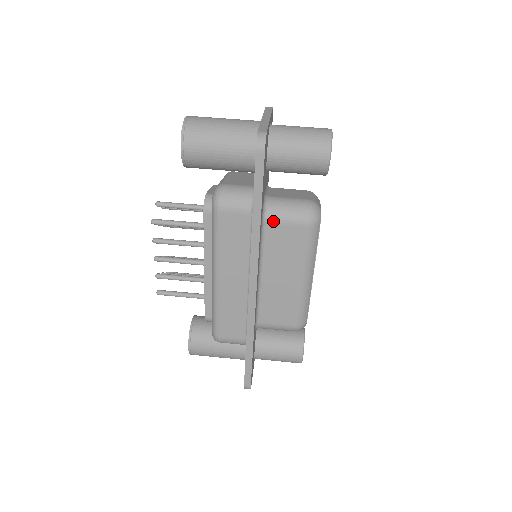
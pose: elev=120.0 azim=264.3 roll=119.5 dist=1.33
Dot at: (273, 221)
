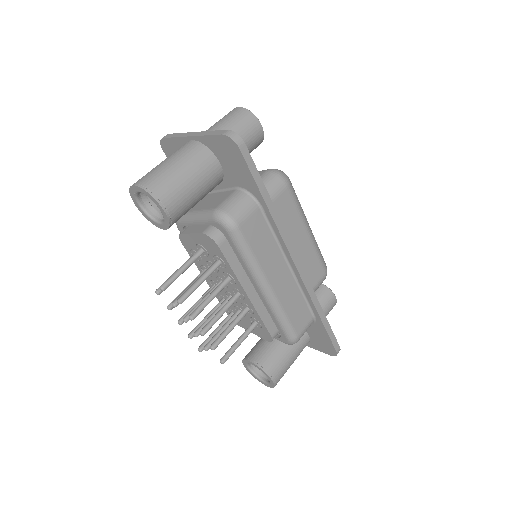
Dot at: occluded
